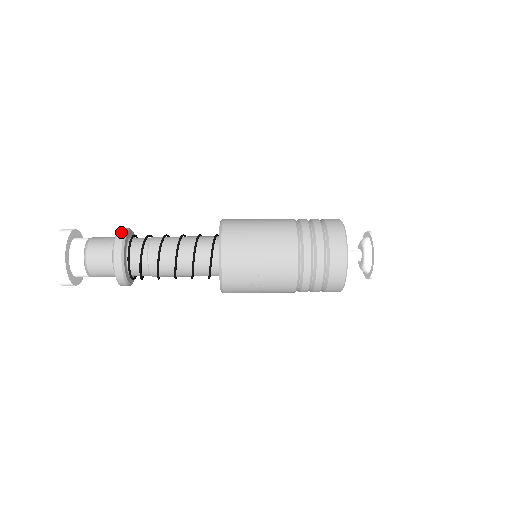
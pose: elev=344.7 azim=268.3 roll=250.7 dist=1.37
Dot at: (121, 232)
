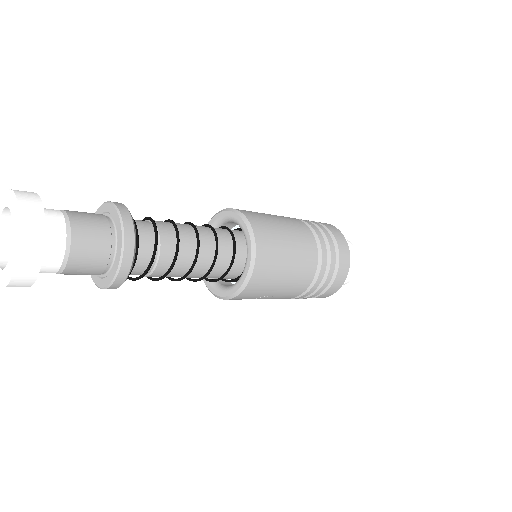
Dot at: (130, 232)
